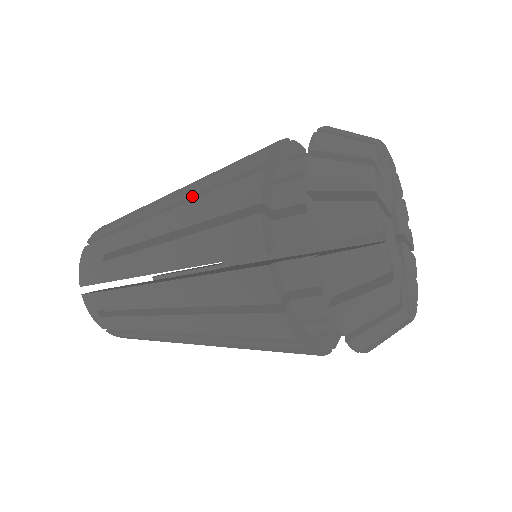
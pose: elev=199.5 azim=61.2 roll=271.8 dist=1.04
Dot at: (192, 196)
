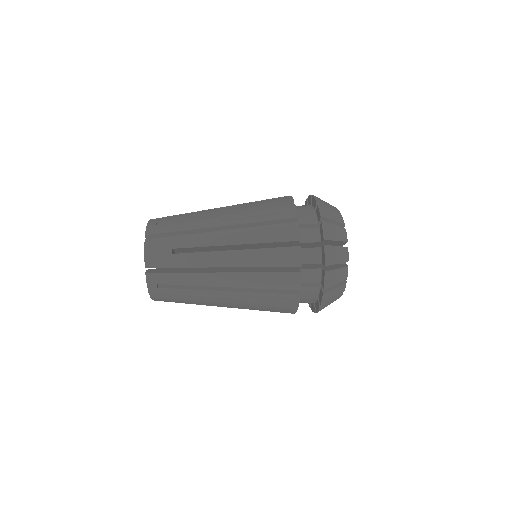
Dot at: (245, 224)
